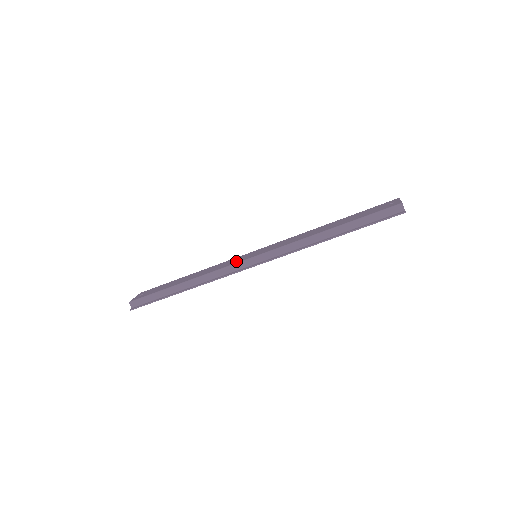
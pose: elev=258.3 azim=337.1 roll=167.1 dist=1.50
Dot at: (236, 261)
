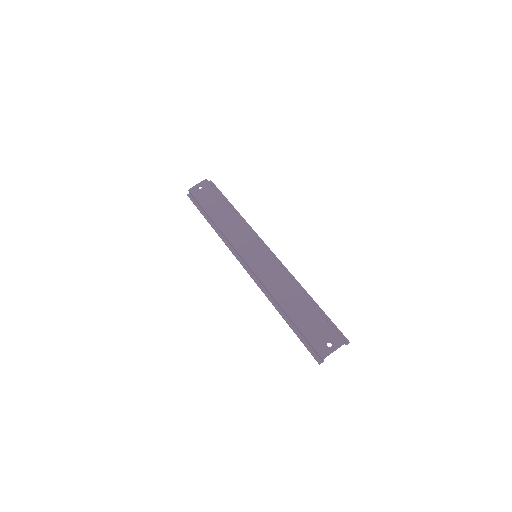
Dot at: (242, 247)
